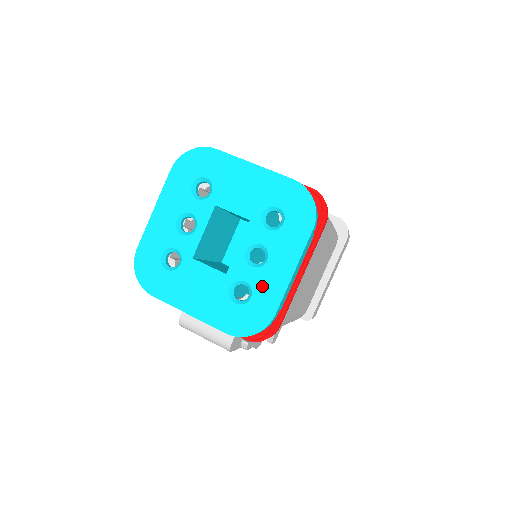
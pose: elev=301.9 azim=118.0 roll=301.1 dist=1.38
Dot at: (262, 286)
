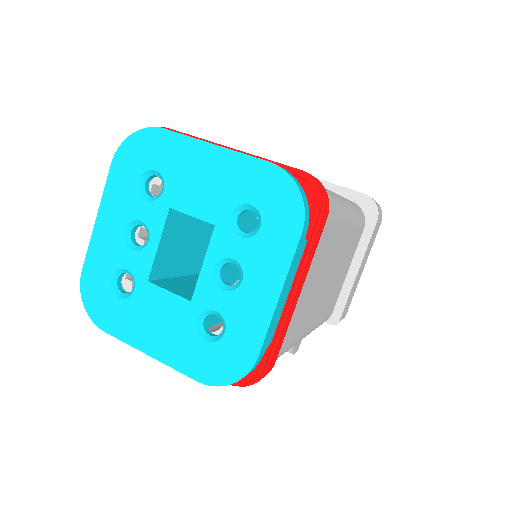
Dot at: (238, 317)
